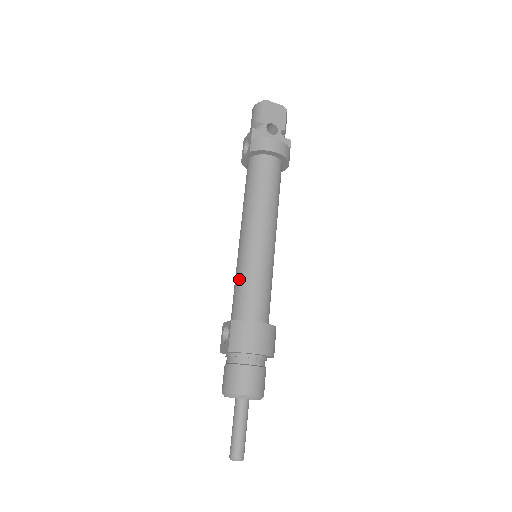
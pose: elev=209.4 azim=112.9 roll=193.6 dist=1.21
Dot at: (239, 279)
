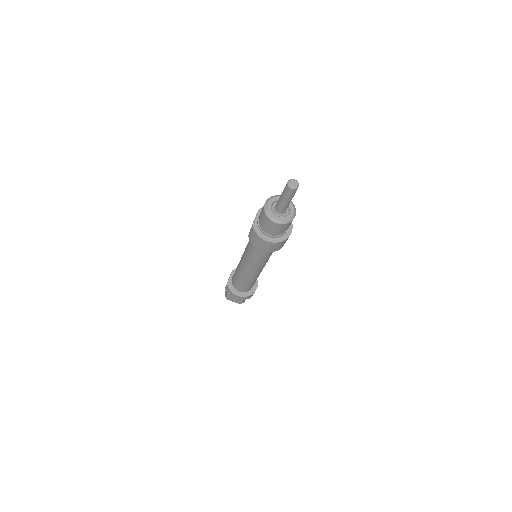
Dot at: occluded
